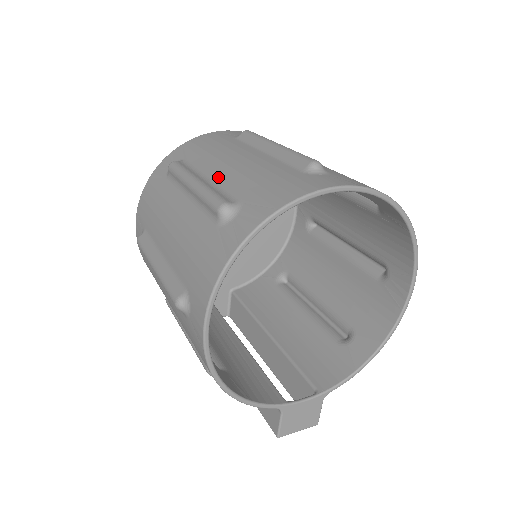
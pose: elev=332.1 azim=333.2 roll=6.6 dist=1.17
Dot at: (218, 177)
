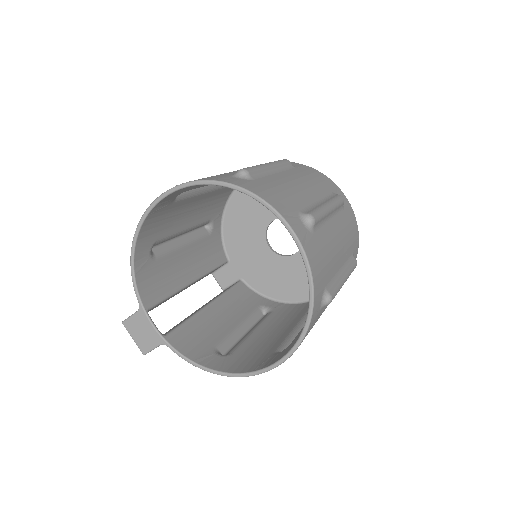
Dot at: (278, 175)
